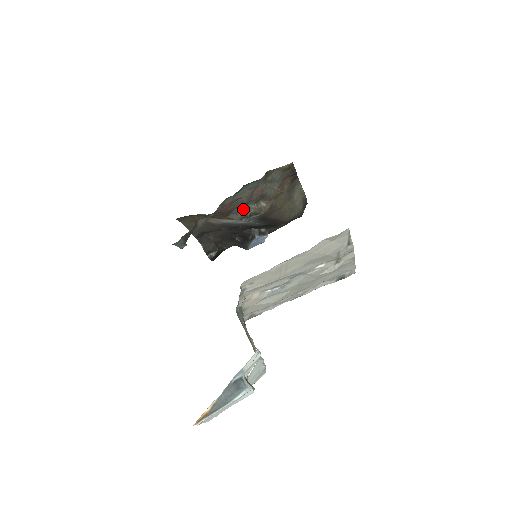
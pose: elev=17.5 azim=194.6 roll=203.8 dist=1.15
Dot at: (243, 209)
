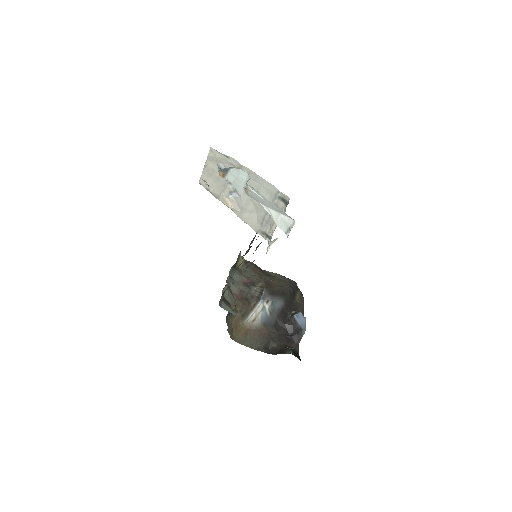
Dot at: (253, 295)
